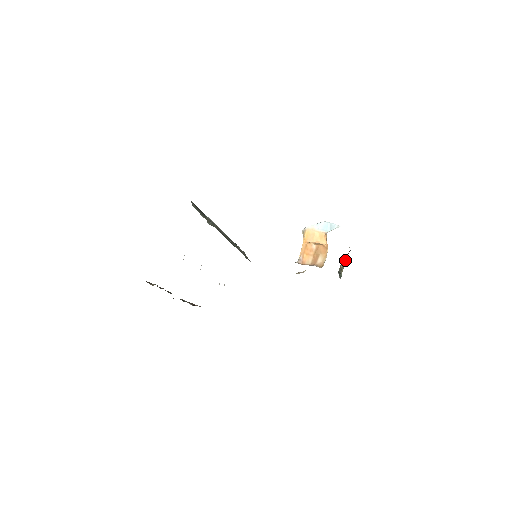
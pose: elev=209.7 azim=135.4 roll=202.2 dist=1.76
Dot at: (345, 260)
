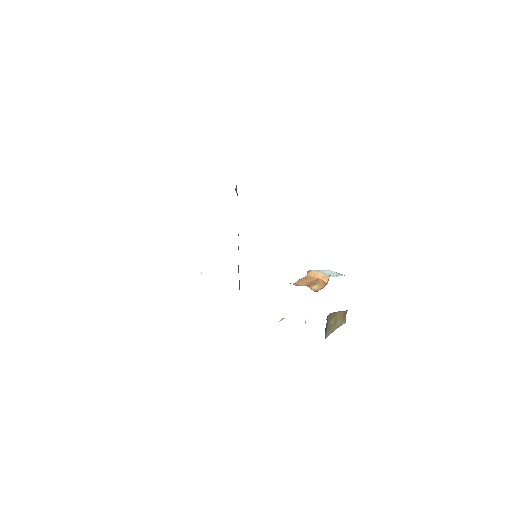
Dot at: (337, 327)
